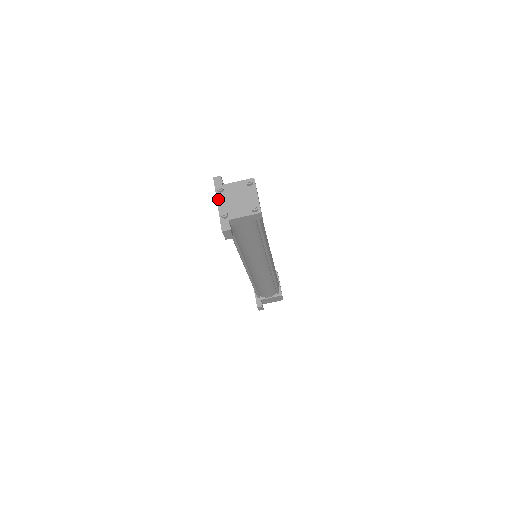
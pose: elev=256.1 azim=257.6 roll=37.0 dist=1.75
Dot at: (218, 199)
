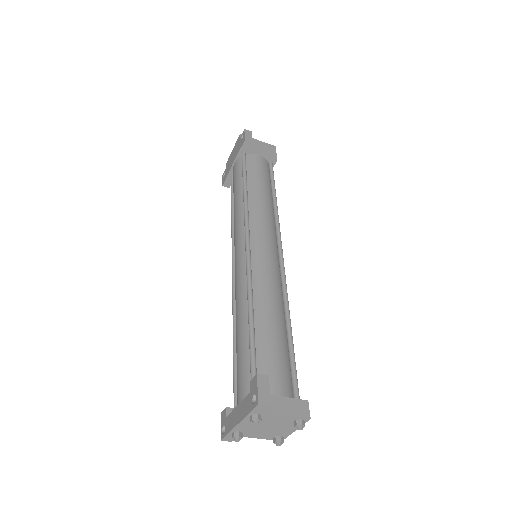
Dot at: (243, 422)
